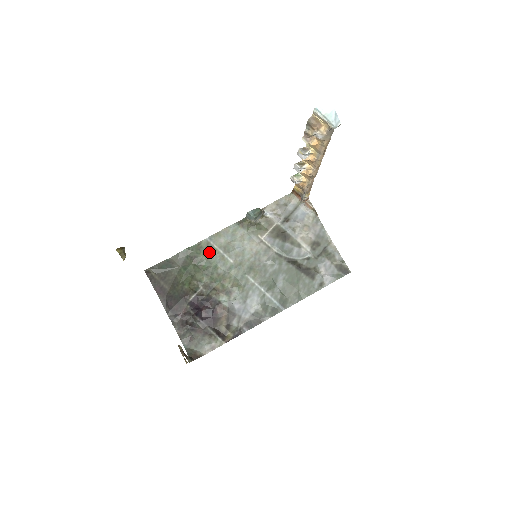
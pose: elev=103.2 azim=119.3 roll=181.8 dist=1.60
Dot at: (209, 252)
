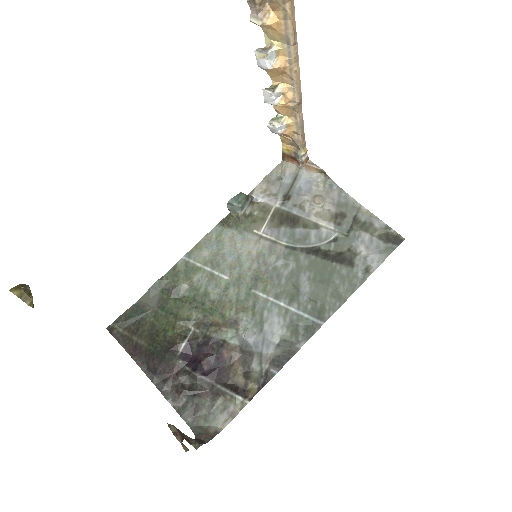
Dot at: (191, 275)
